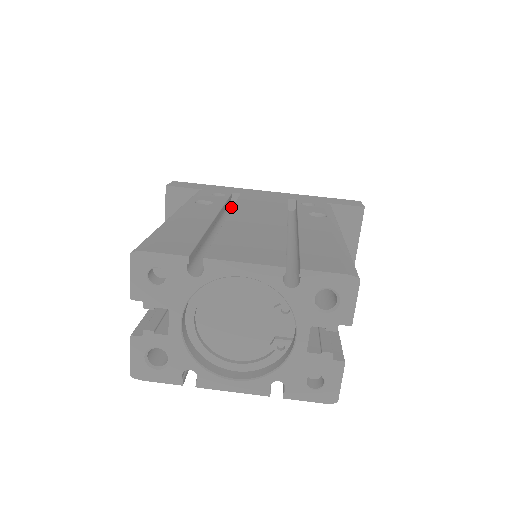
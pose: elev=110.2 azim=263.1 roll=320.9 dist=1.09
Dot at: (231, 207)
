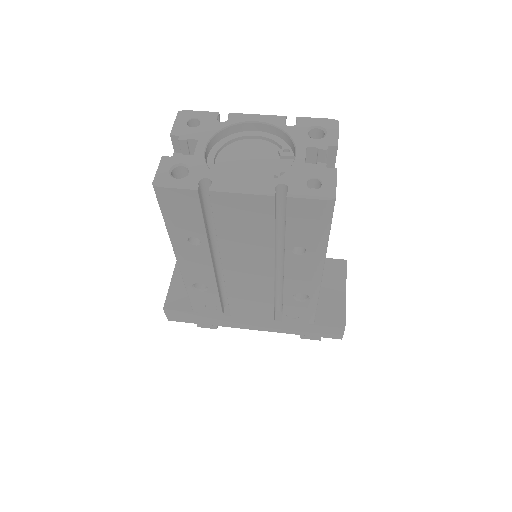
Dot at: occluded
